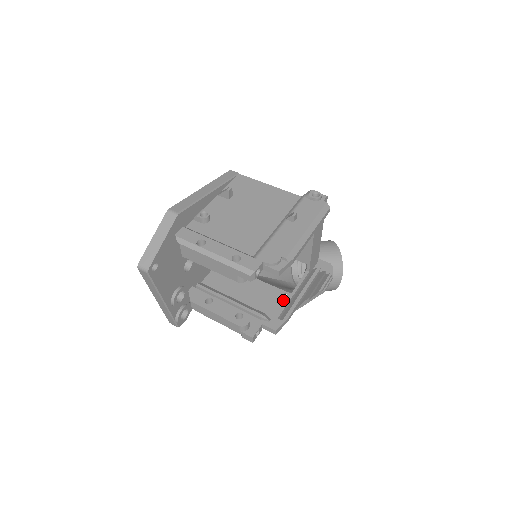
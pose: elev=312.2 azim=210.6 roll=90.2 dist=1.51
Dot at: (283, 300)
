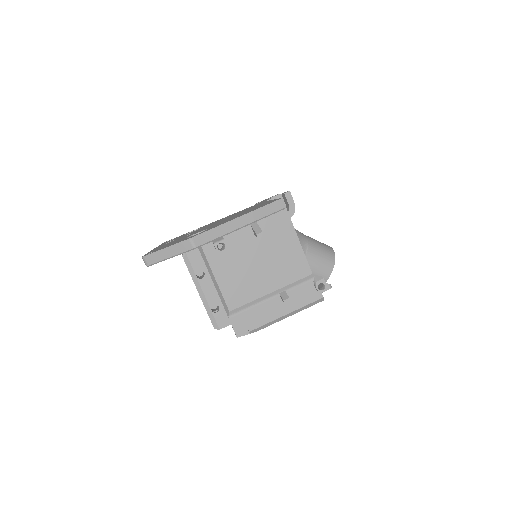
Dot at: occluded
